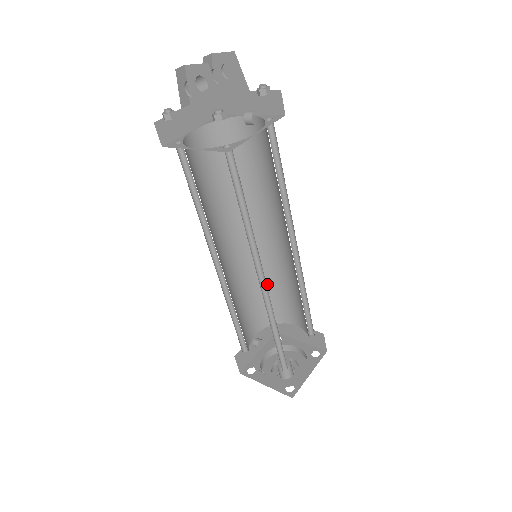
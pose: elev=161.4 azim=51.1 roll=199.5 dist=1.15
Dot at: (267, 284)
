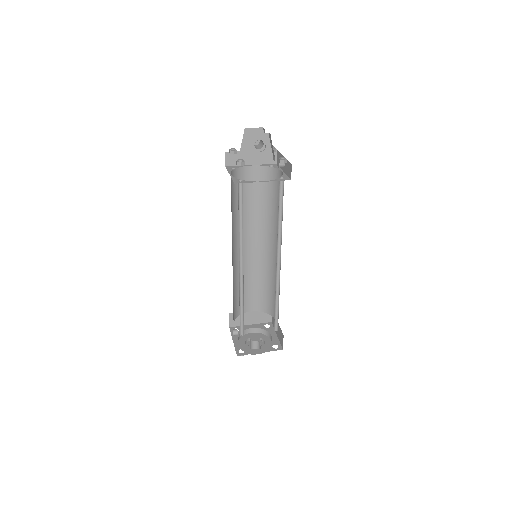
Dot at: (238, 284)
